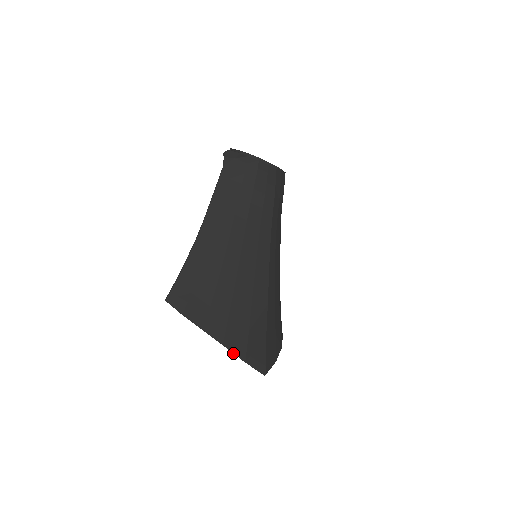
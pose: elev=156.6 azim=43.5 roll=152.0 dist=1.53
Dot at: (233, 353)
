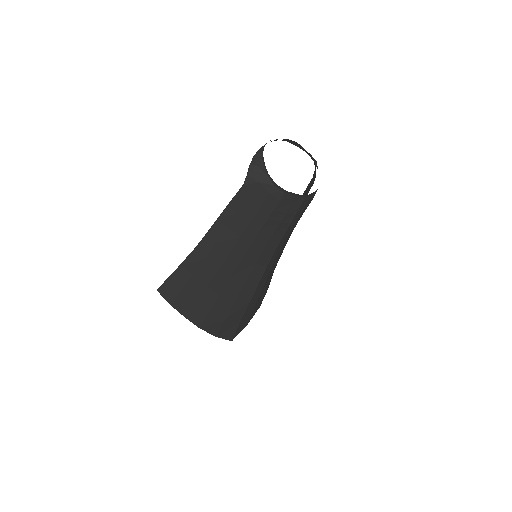
Dot at: (207, 332)
